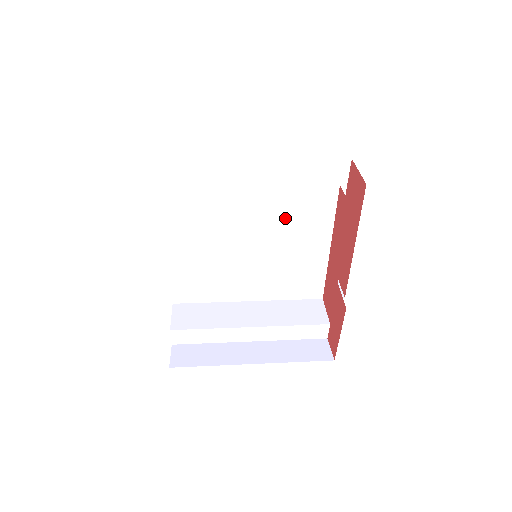
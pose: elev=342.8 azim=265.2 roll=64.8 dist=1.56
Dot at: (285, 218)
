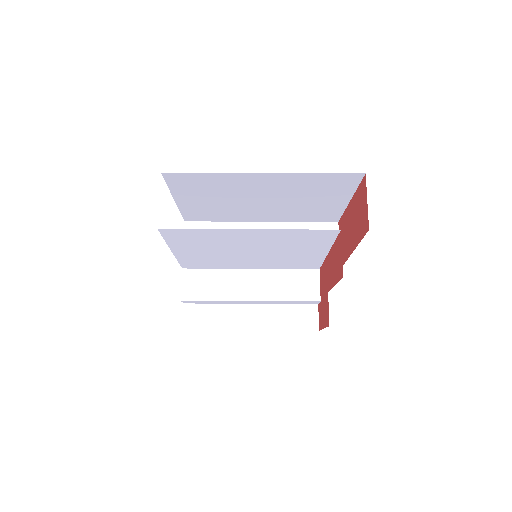
Dot at: (284, 241)
